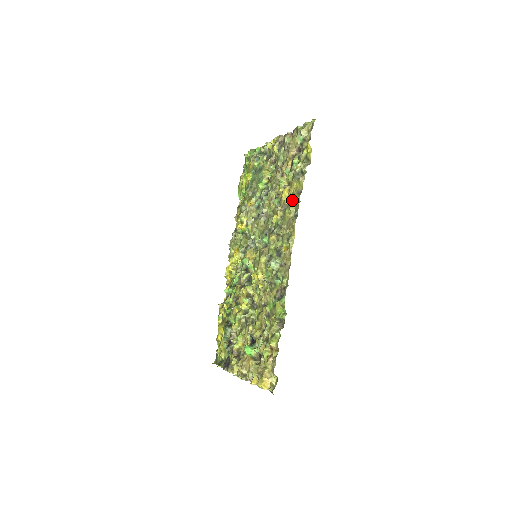
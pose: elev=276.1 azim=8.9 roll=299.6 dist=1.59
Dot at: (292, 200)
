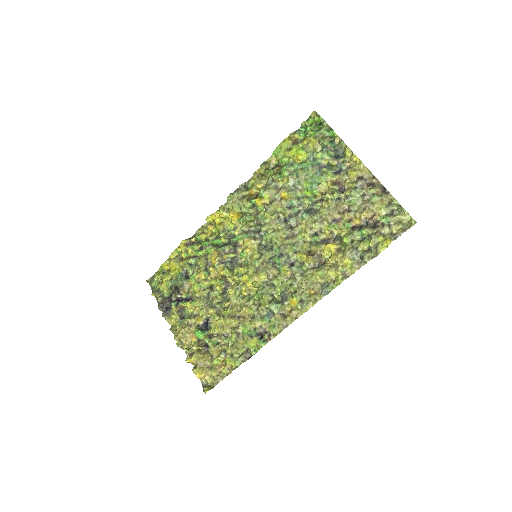
Dot at: (333, 271)
